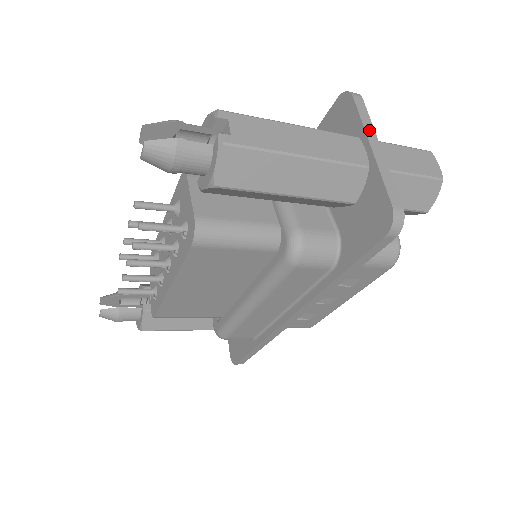
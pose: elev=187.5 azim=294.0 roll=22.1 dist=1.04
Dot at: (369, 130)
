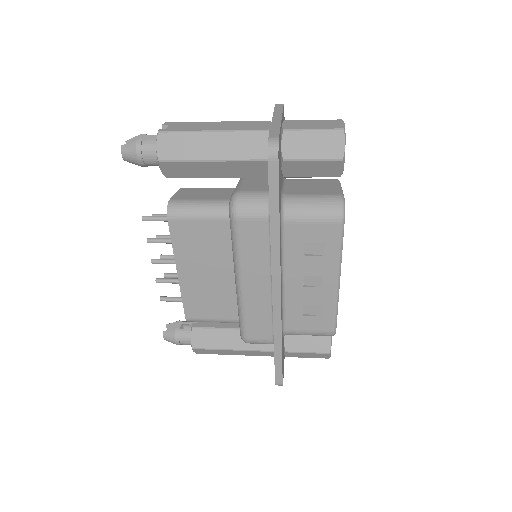
Dot at: (277, 114)
